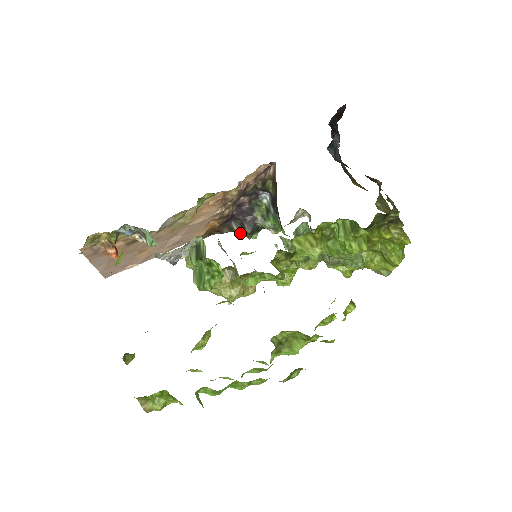
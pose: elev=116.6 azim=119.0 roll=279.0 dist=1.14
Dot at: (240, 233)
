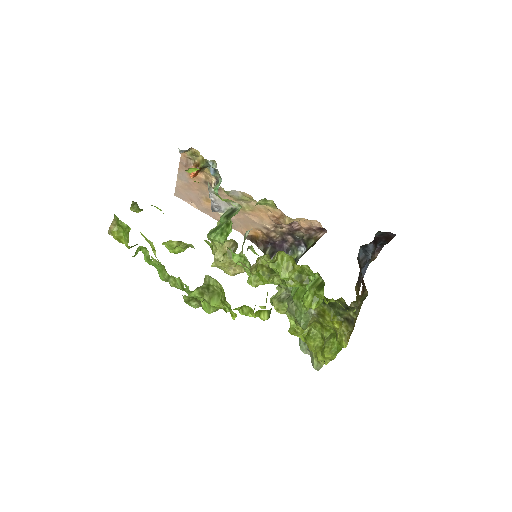
Dot at: occluded
